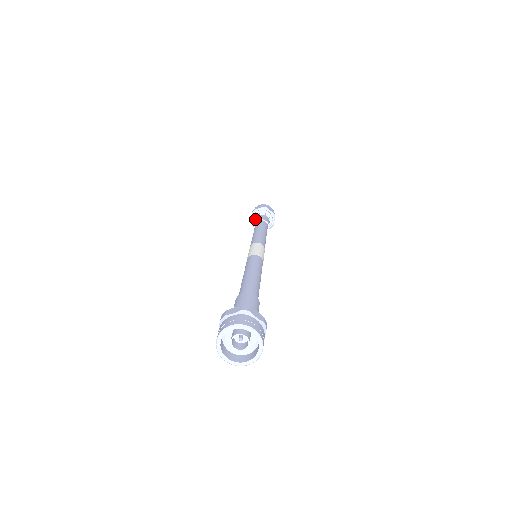
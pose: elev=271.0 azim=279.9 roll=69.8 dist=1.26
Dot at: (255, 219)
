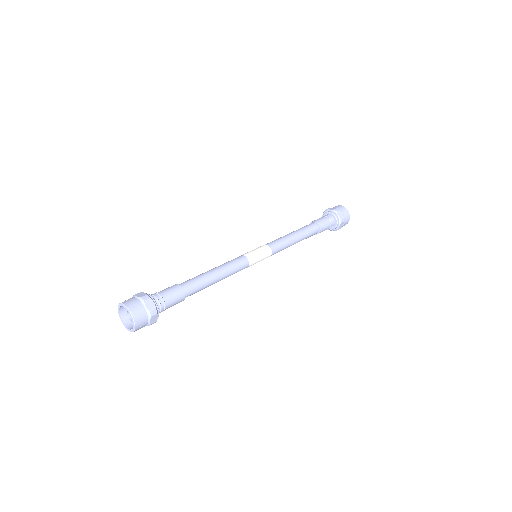
Dot at: occluded
